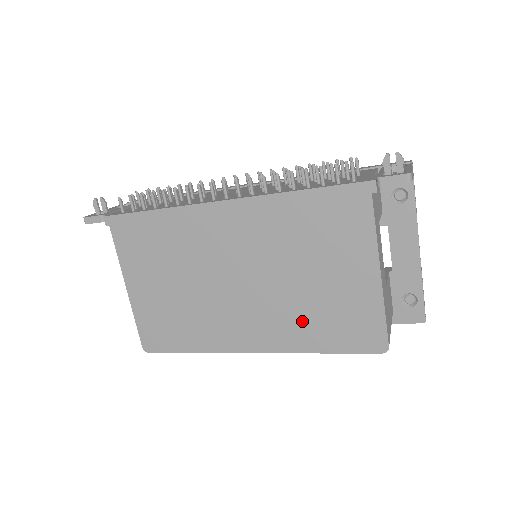
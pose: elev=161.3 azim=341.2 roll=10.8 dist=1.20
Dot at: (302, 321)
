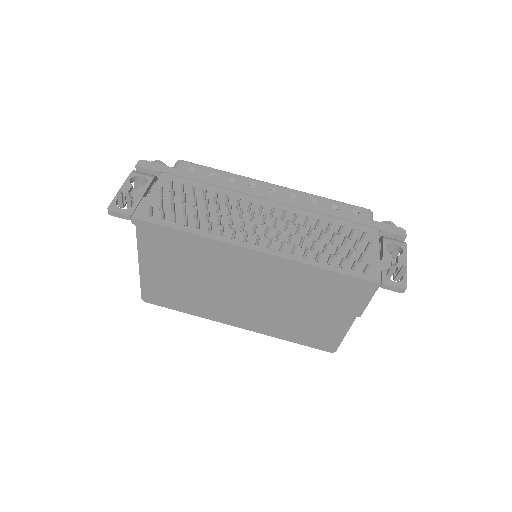
Dot at: (283, 325)
